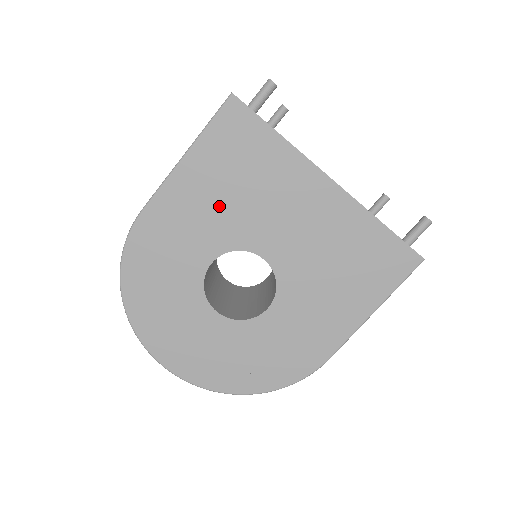
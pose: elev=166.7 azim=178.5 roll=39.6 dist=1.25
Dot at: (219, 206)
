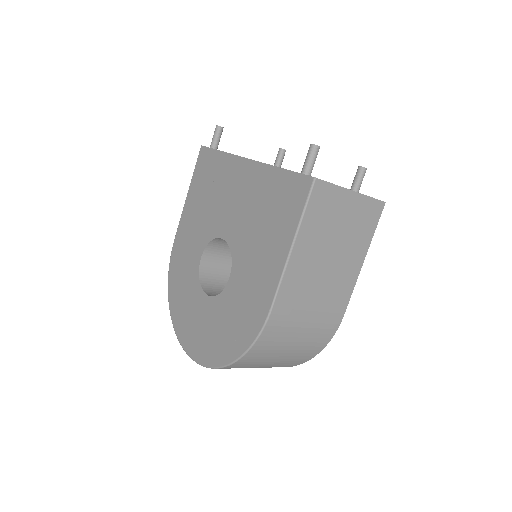
Dot at: (201, 216)
